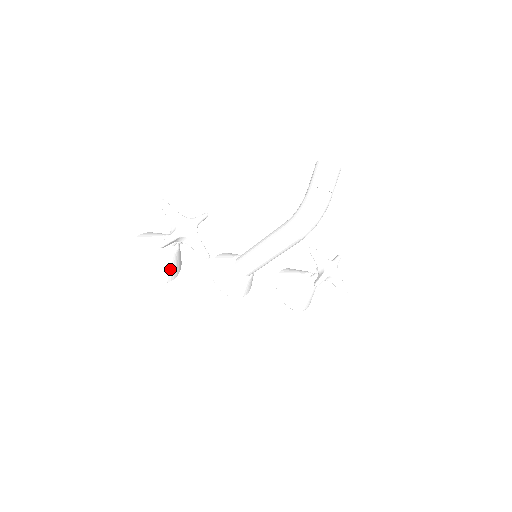
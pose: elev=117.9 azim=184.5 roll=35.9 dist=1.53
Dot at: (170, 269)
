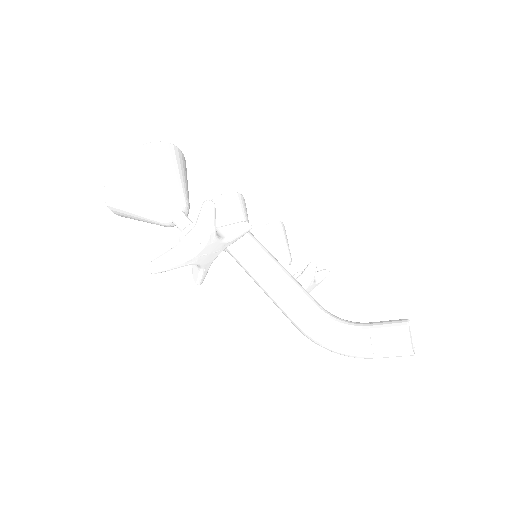
Dot at: occluded
